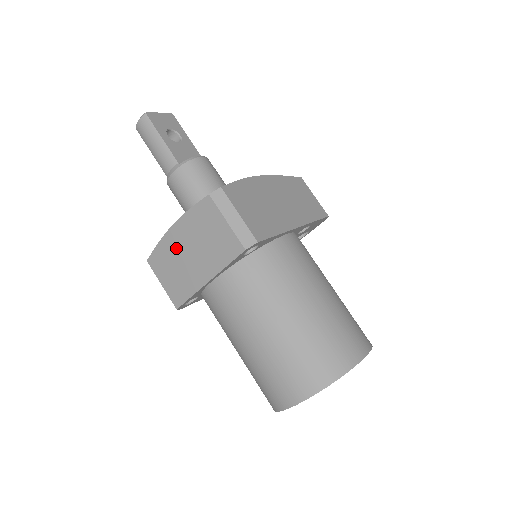
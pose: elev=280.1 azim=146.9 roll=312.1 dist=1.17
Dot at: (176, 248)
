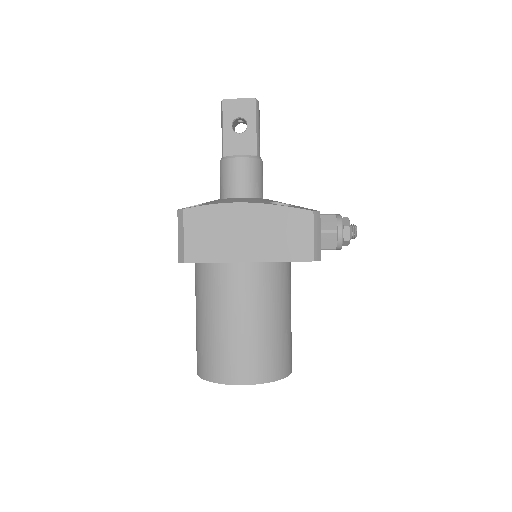
Dot at: occluded
